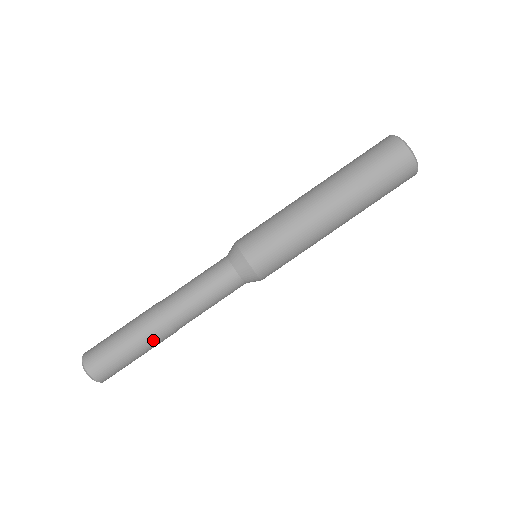
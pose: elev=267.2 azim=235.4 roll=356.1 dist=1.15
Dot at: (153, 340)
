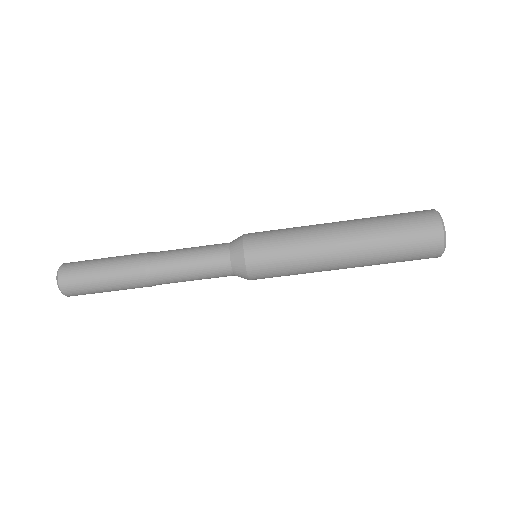
Dot at: (133, 288)
